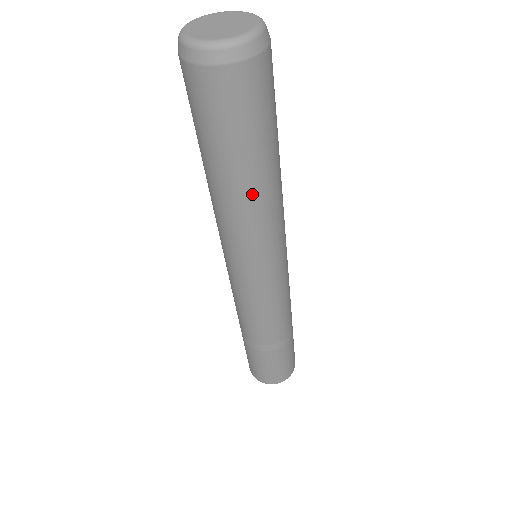
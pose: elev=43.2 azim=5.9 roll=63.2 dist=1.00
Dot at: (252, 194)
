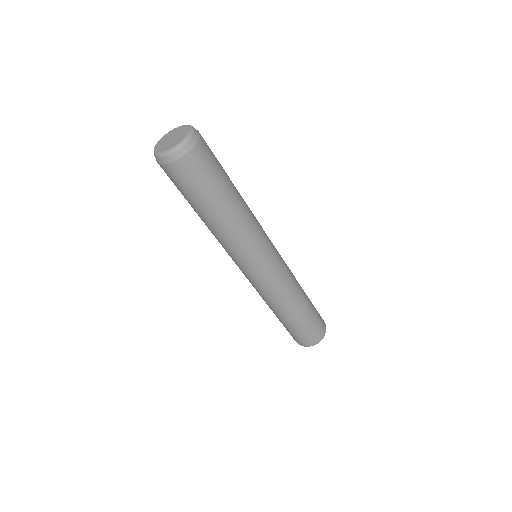
Dot at: (238, 207)
